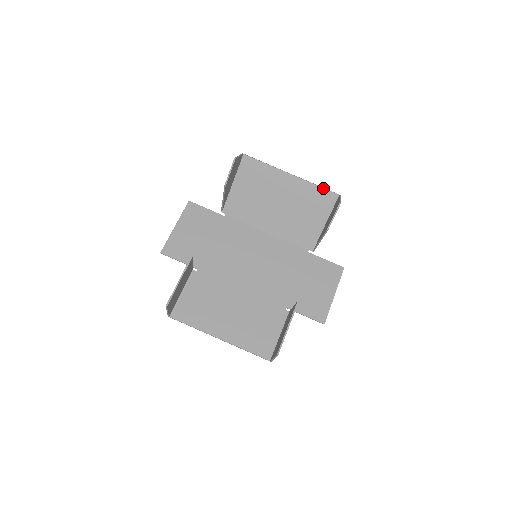
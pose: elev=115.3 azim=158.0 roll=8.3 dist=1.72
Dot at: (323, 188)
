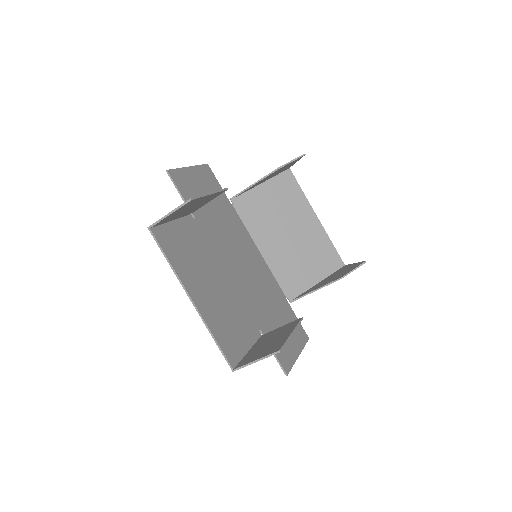
Dot at: occluded
